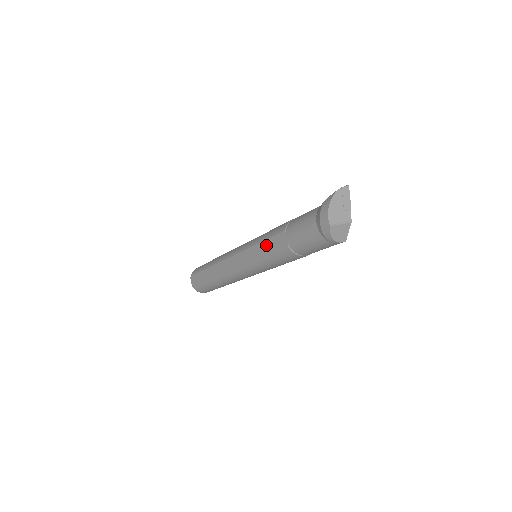
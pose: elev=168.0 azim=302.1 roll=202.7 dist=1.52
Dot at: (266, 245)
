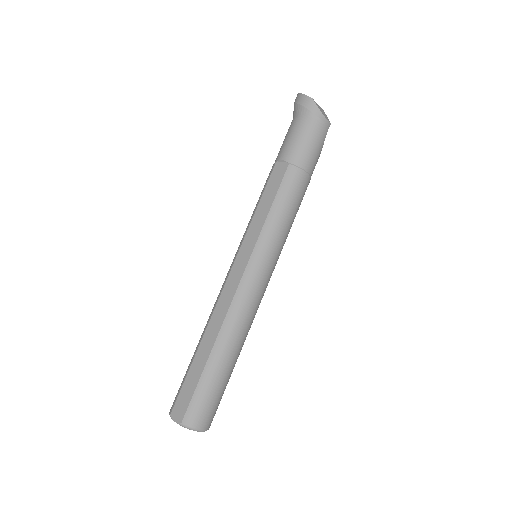
Dot at: (265, 198)
